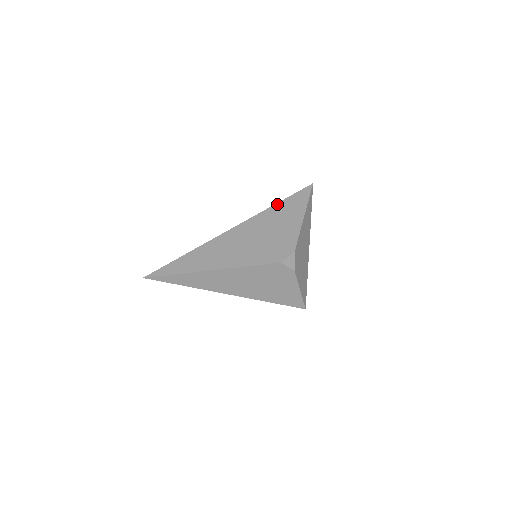
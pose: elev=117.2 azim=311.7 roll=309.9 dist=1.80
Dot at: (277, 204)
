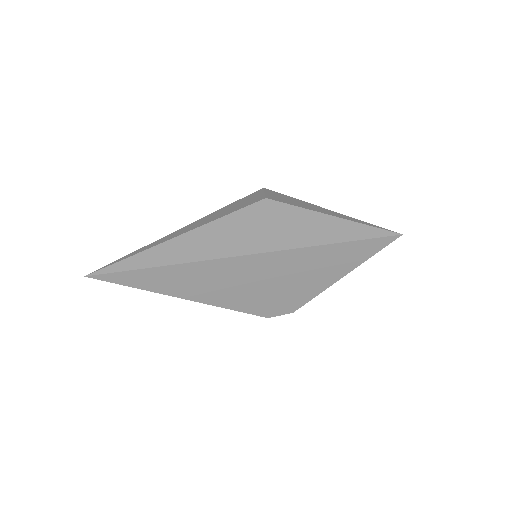
Dot at: (329, 246)
